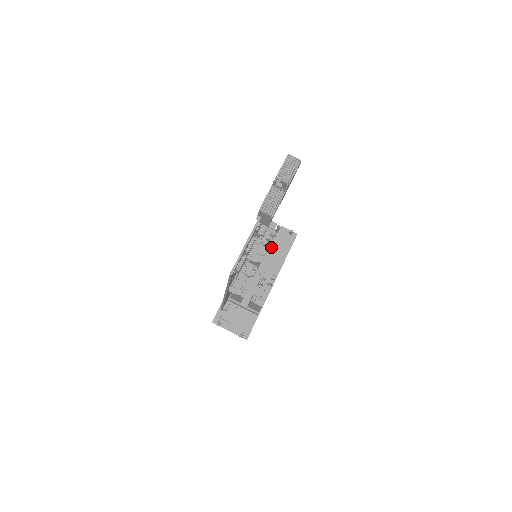
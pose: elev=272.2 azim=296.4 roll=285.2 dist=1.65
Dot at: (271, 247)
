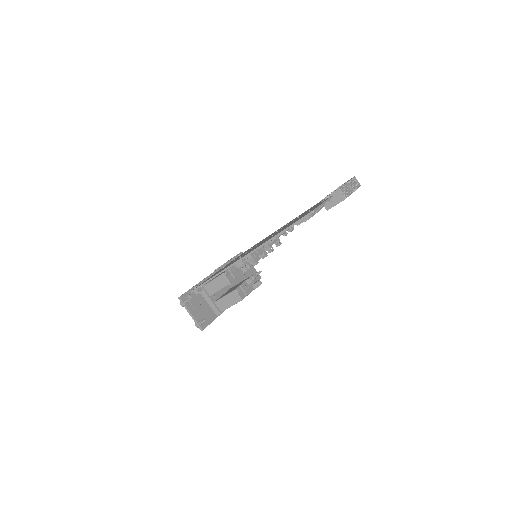
Dot at: (244, 272)
